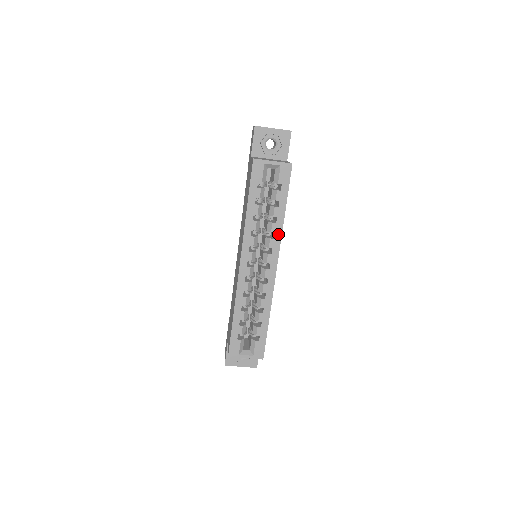
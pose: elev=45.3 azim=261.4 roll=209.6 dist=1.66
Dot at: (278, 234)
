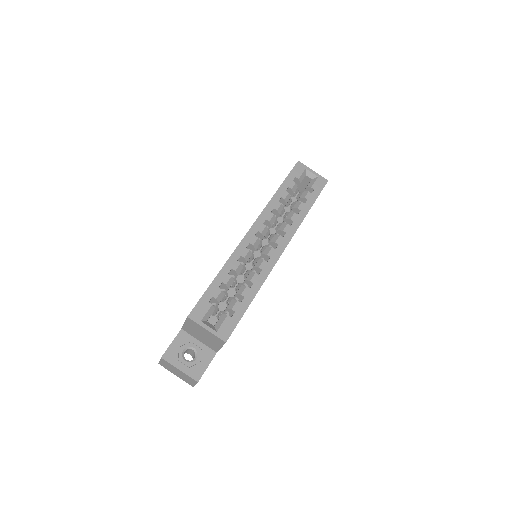
Dot at: (296, 224)
